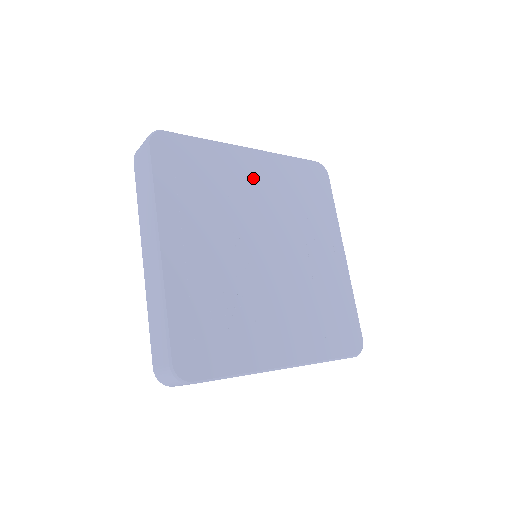
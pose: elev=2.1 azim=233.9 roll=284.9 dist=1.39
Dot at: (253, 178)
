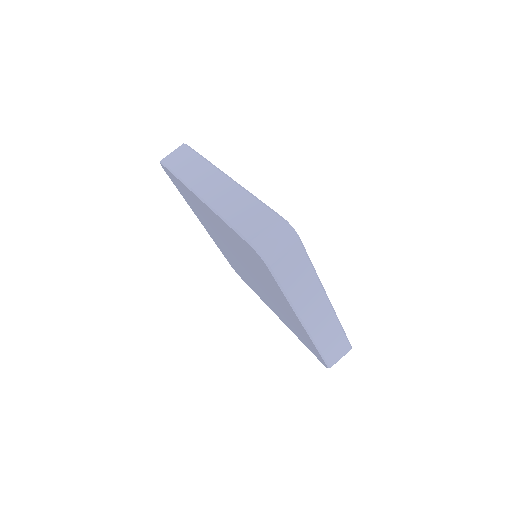
Dot at: occluded
